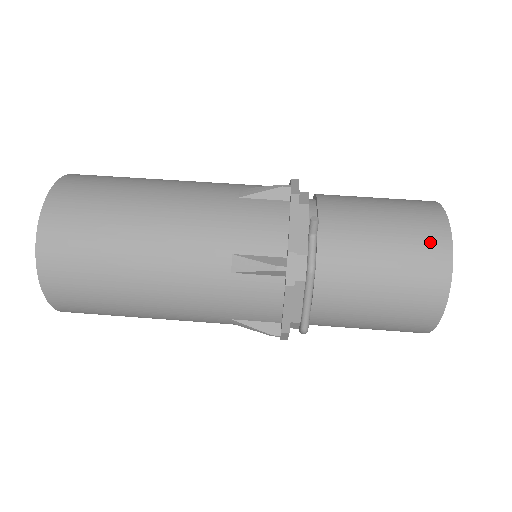
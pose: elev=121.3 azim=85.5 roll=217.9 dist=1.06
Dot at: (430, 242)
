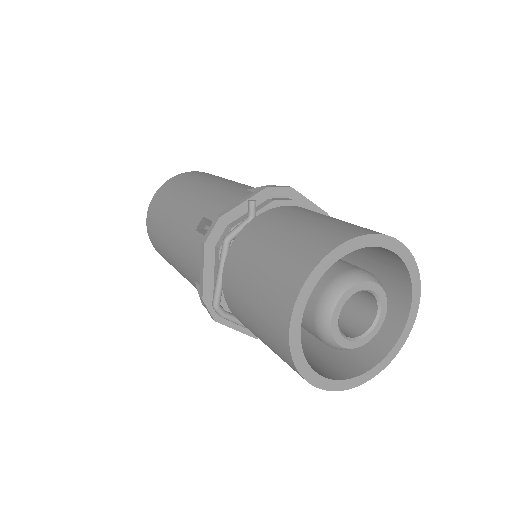
Dot at: (314, 245)
